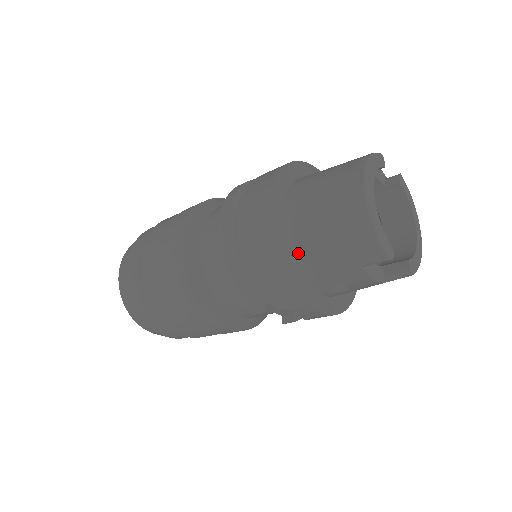
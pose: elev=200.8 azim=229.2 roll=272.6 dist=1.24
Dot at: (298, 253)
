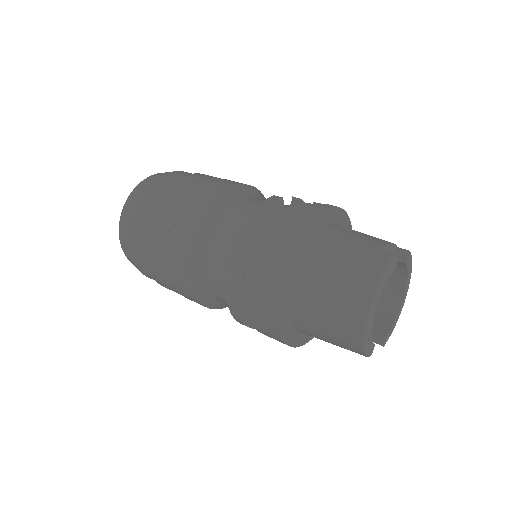
Dot at: (295, 321)
